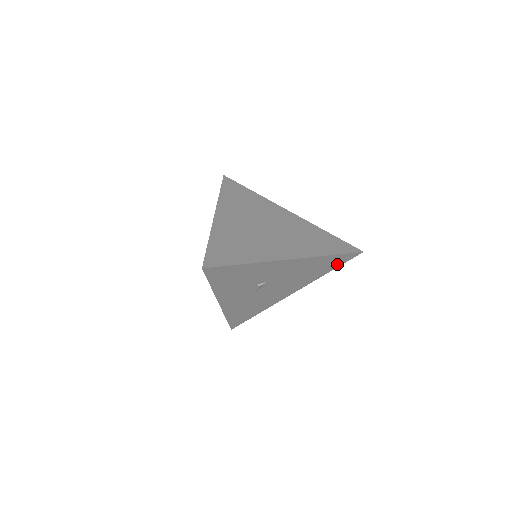
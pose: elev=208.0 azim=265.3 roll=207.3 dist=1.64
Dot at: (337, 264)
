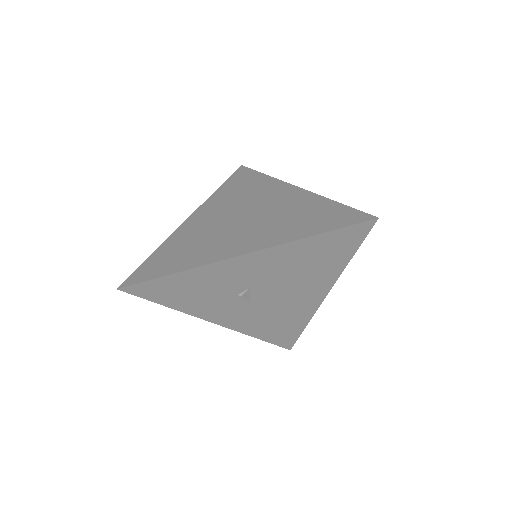
Dot at: (349, 245)
